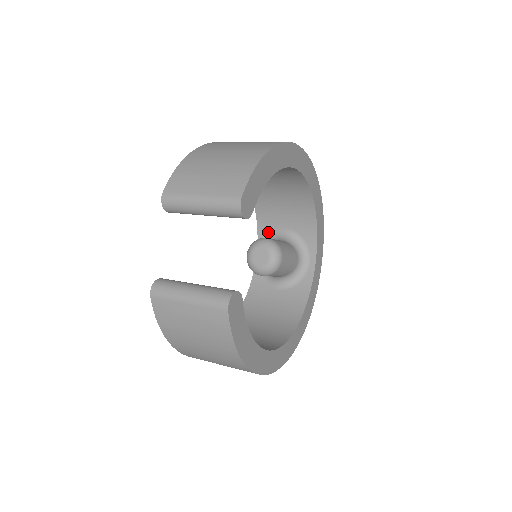
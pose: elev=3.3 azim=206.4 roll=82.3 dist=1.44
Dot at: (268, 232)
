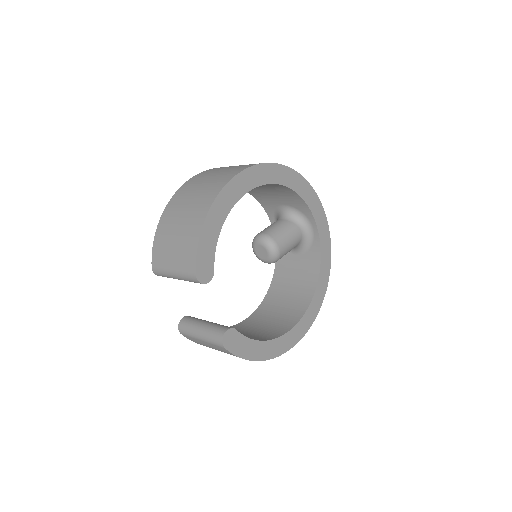
Dot at: (272, 209)
